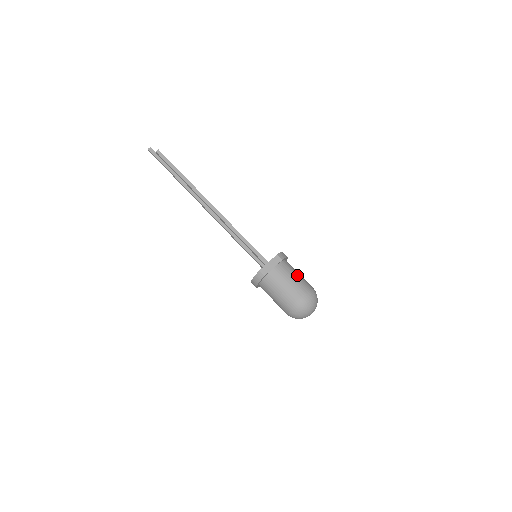
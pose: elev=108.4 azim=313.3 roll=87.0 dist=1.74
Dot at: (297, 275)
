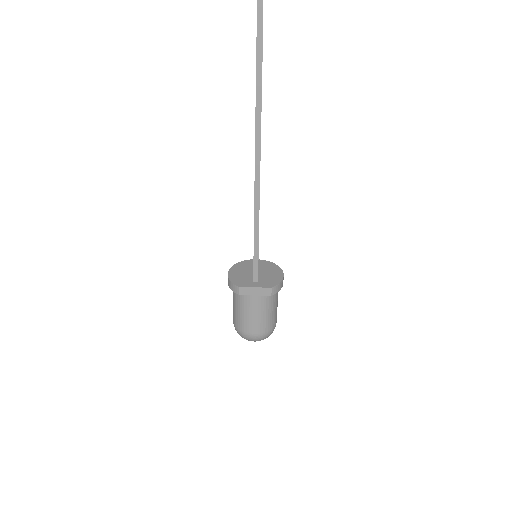
Dot at: (272, 312)
